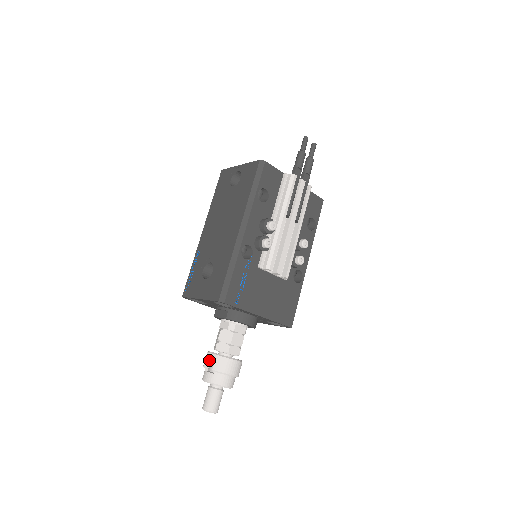
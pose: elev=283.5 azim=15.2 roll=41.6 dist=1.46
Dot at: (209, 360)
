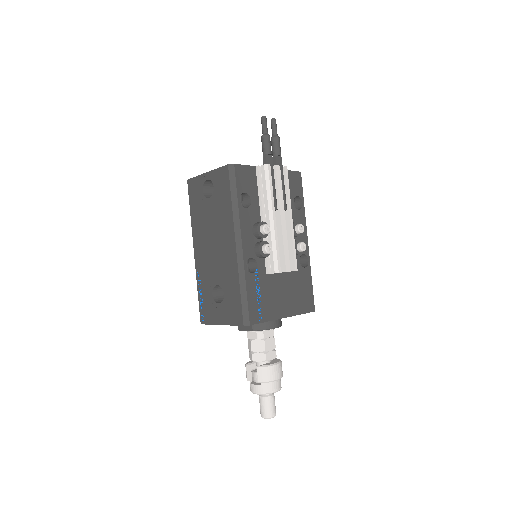
Dot at: (250, 372)
